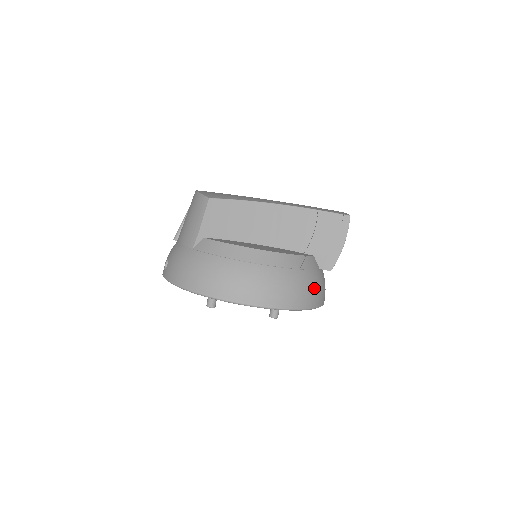
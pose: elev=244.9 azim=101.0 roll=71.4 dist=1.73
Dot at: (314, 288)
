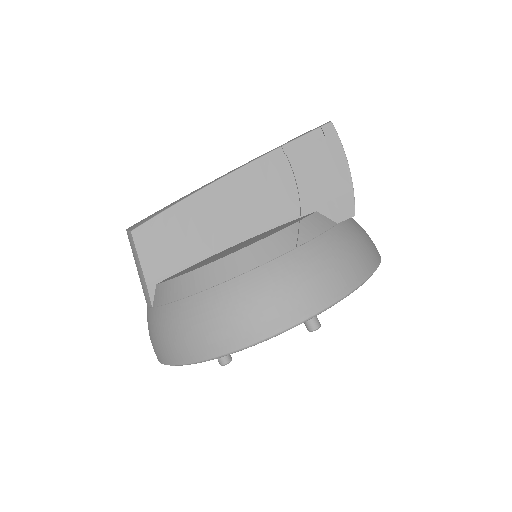
Dot at: (338, 259)
